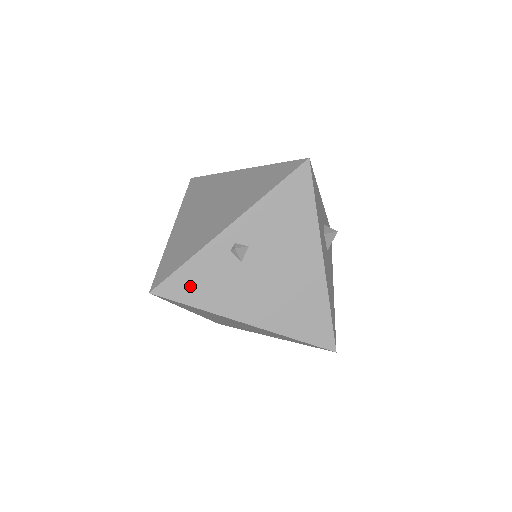
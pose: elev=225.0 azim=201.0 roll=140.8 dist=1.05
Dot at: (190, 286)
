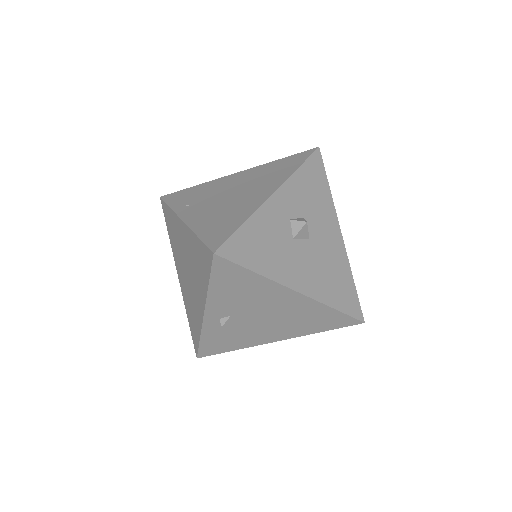
Dot at: (217, 346)
